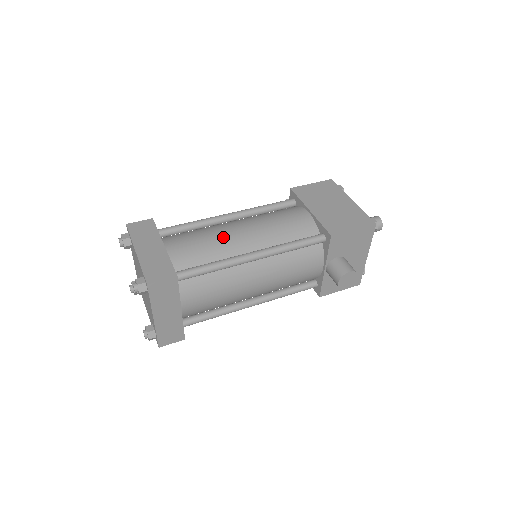
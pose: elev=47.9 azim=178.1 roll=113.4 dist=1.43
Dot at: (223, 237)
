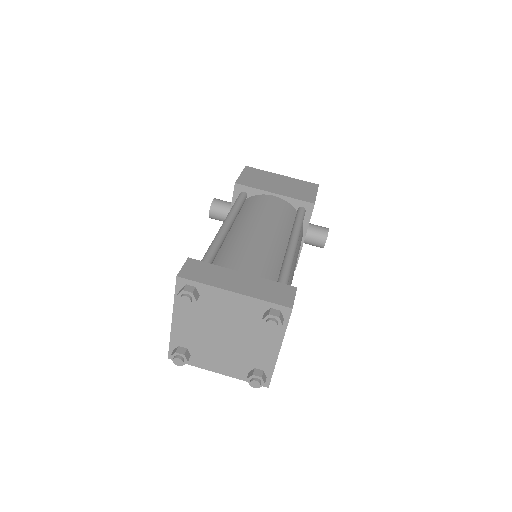
Dot at: (261, 242)
